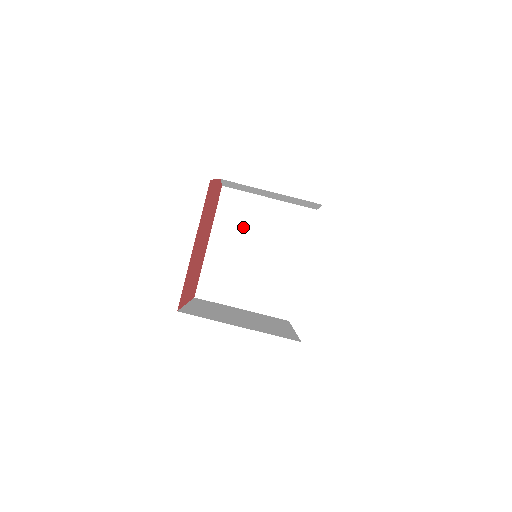
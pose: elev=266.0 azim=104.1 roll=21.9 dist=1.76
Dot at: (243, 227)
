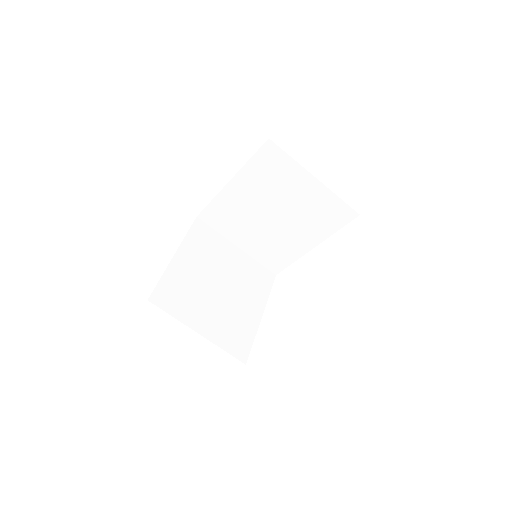
Dot at: (272, 188)
